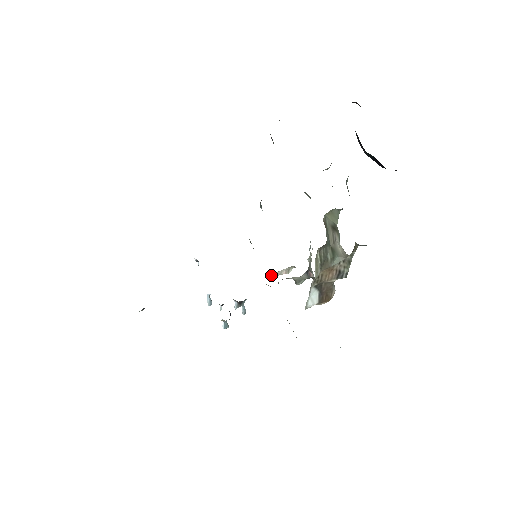
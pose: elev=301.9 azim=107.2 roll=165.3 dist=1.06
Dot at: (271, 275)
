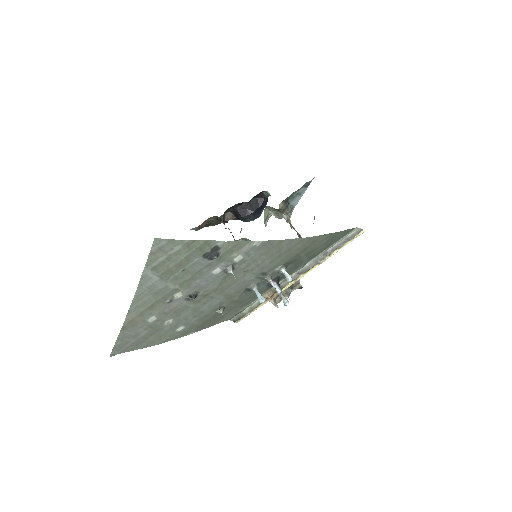
Dot at: (272, 299)
